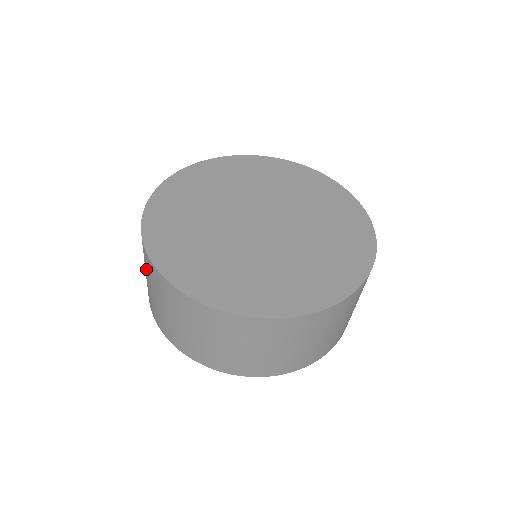
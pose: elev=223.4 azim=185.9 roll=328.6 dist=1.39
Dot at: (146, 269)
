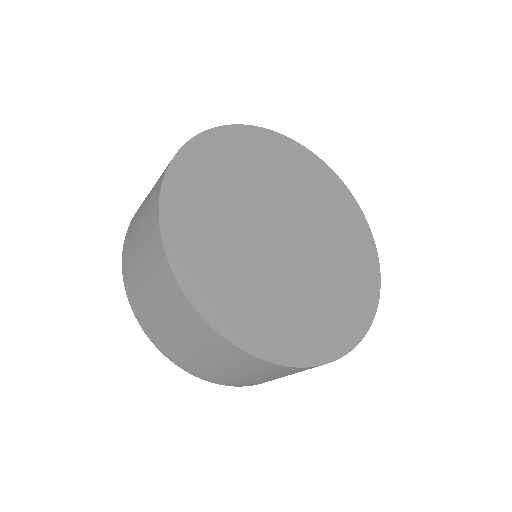
Dot at: (147, 207)
